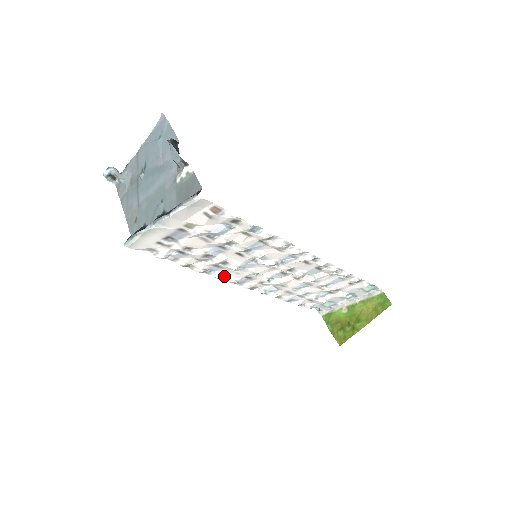
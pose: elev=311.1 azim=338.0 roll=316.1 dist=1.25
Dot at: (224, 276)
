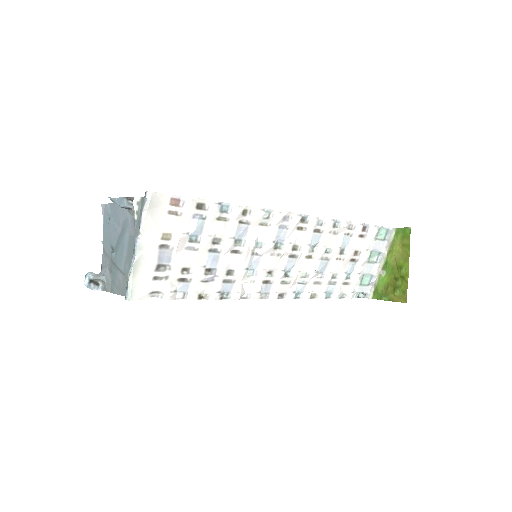
Dot at: (243, 293)
